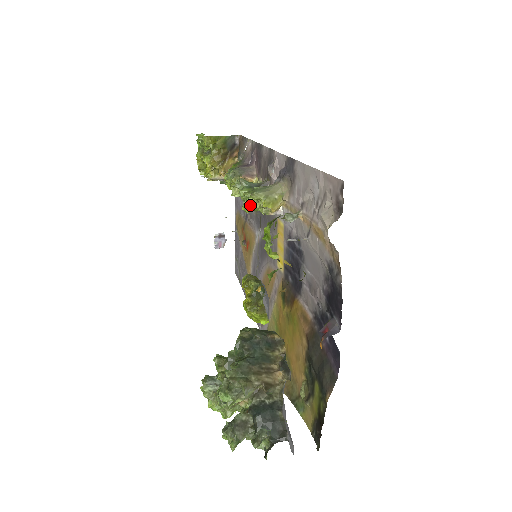
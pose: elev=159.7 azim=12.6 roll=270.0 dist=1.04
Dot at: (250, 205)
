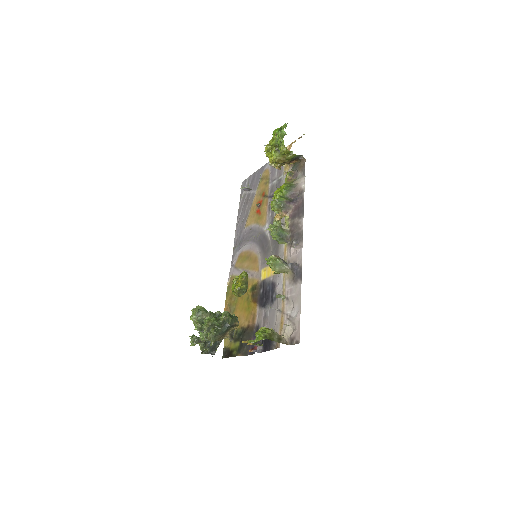
Dot at: (269, 266)
